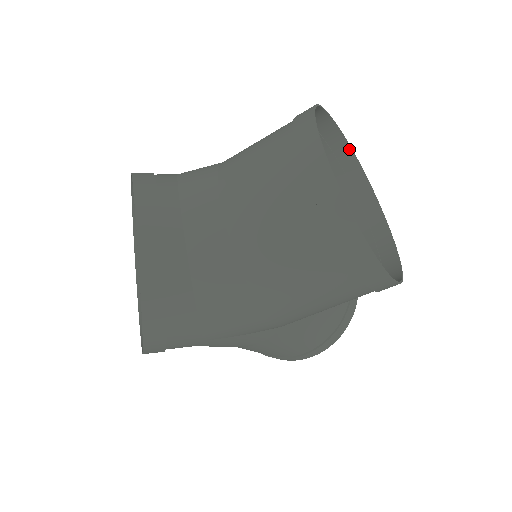
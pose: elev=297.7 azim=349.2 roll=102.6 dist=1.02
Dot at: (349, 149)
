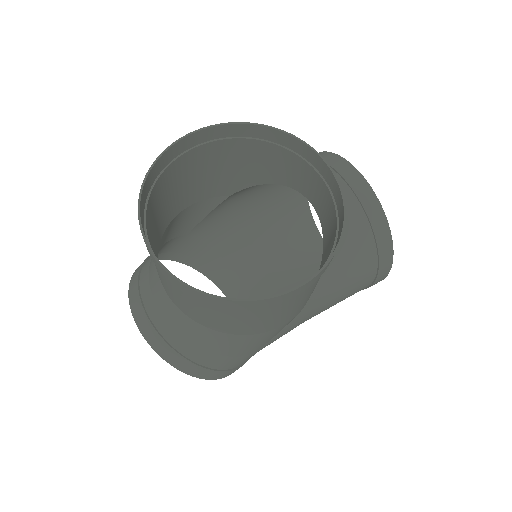
Dot at: (237, 125)
